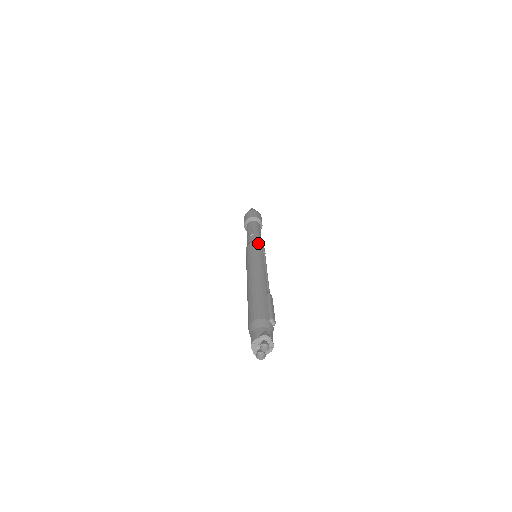
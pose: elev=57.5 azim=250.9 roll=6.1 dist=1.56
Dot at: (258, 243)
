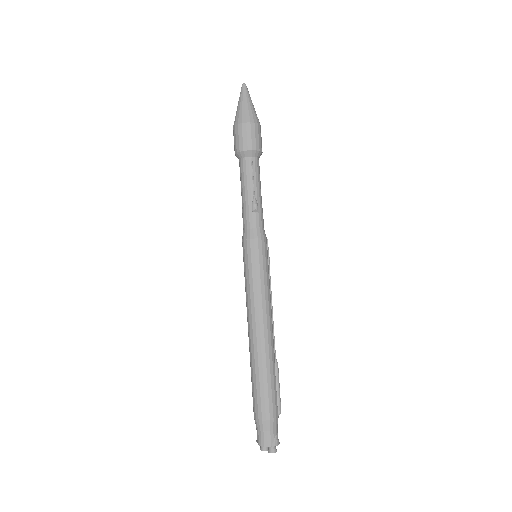
Dot at: (264, 241)
